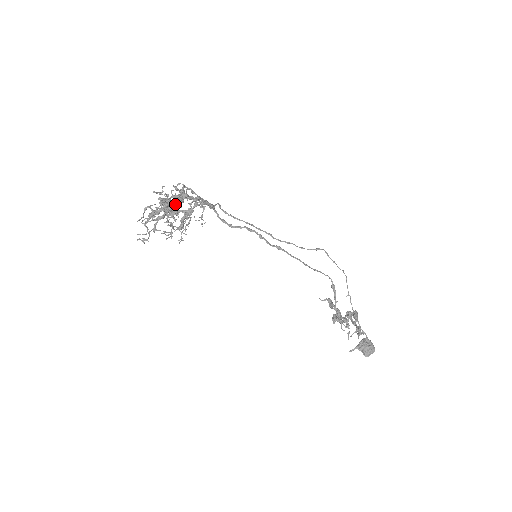
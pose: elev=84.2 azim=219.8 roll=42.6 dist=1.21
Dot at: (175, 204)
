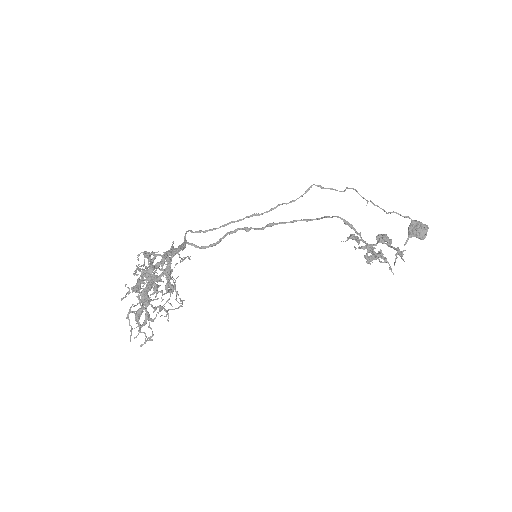
Dot at: (148, 291)
